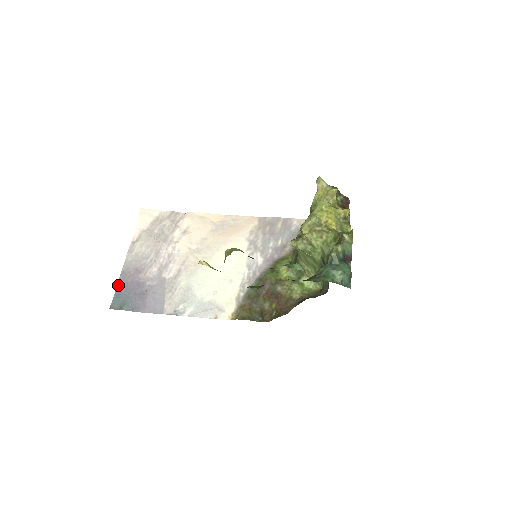
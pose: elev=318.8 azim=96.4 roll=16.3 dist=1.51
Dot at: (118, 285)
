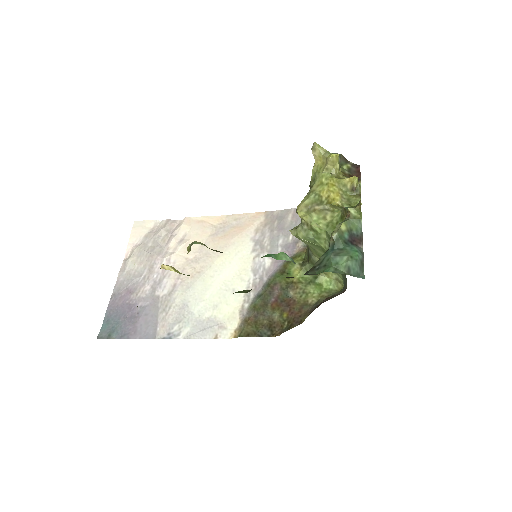
Dot at: (107, 310)
